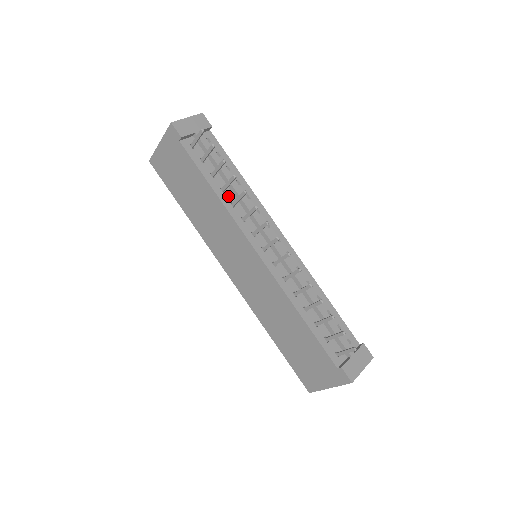
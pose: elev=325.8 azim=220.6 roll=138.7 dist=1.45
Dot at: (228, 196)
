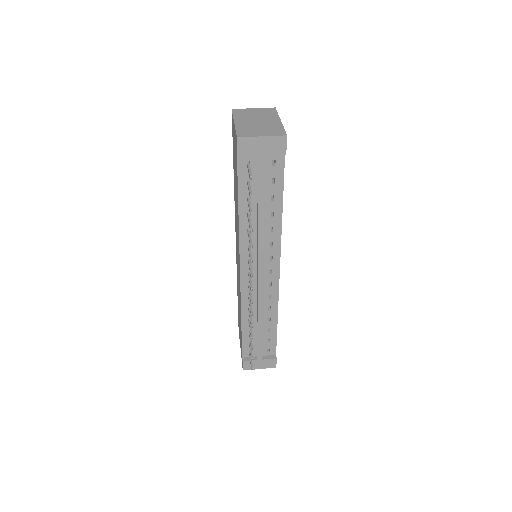
Dot at: occluded
